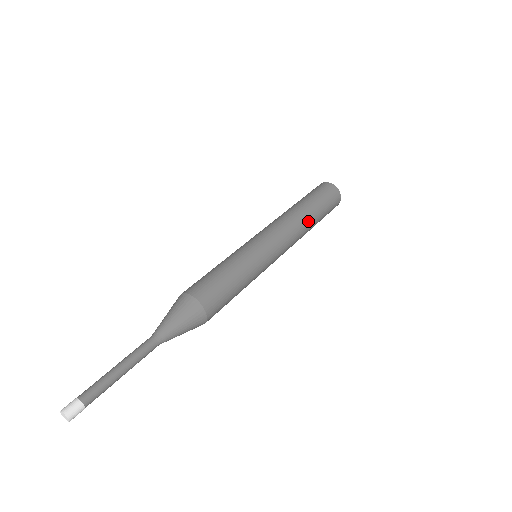
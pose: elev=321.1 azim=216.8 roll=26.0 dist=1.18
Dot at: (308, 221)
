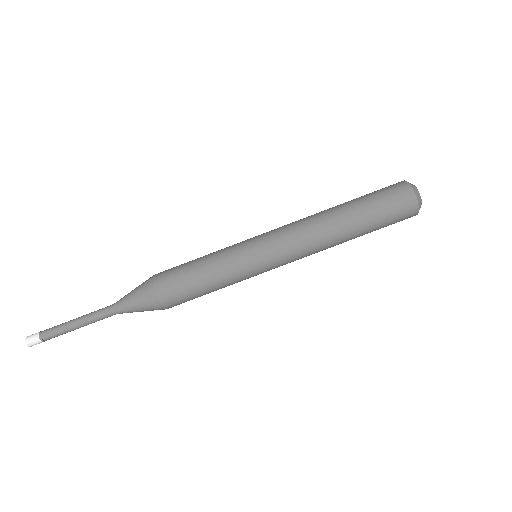
Dot at: (340, 237)
